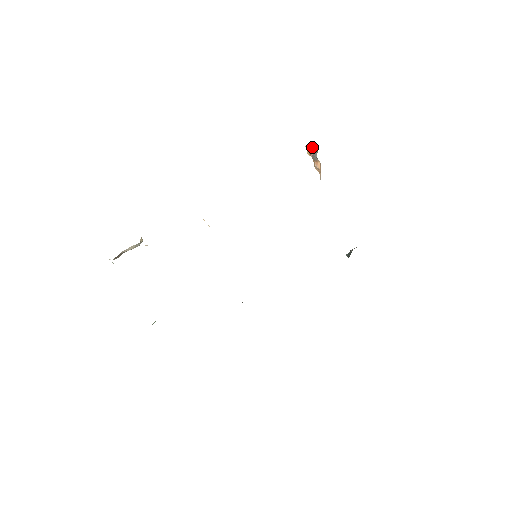
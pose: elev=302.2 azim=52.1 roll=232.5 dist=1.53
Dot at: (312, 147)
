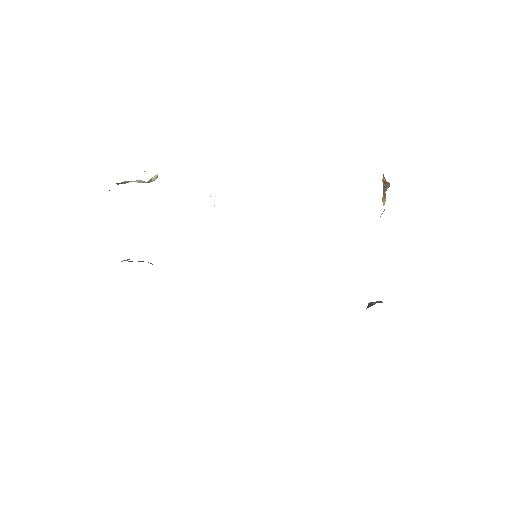
Dot at: (385, 179)
